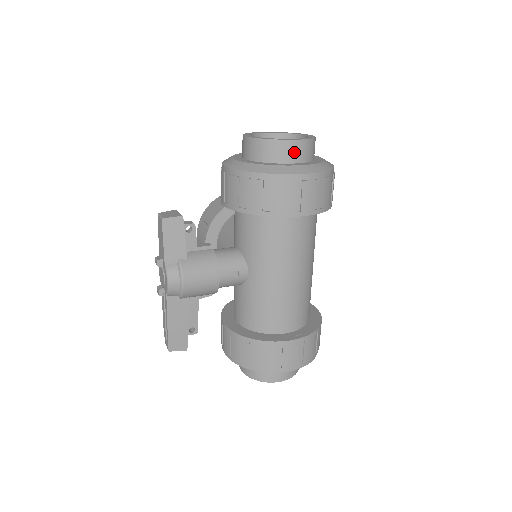
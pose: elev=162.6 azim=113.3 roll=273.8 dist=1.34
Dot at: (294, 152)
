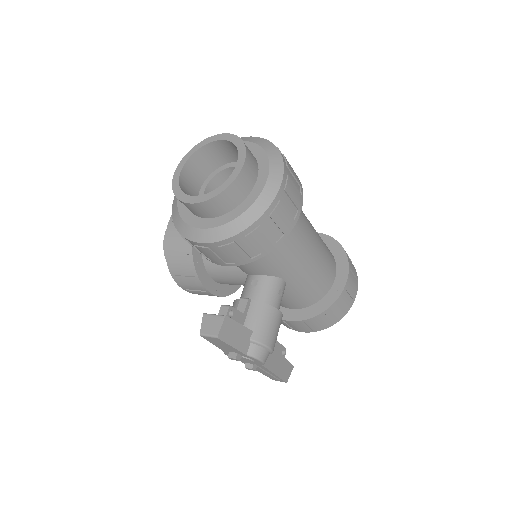
Dot at: (250, 174)
